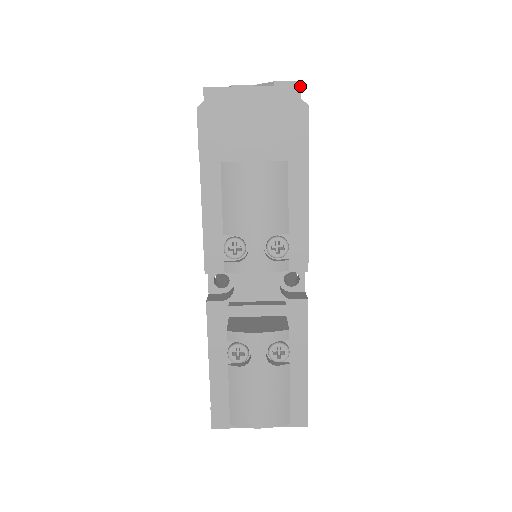
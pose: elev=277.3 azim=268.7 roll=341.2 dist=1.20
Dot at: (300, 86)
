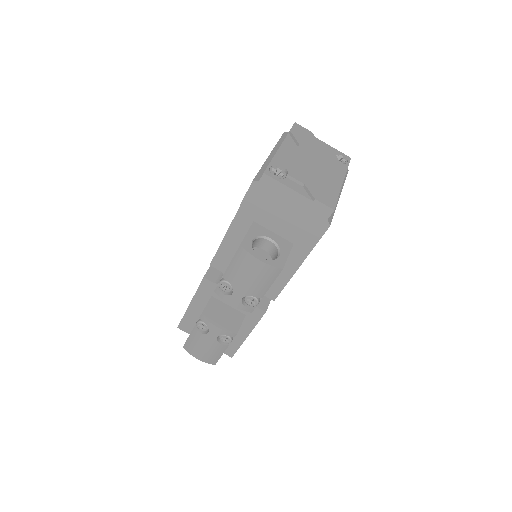
Dot at: (332, 212)
